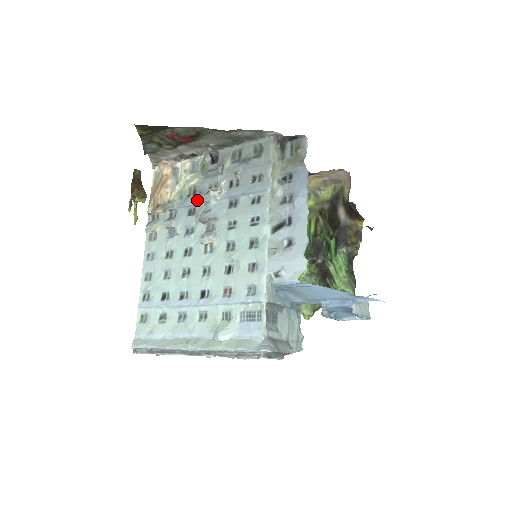
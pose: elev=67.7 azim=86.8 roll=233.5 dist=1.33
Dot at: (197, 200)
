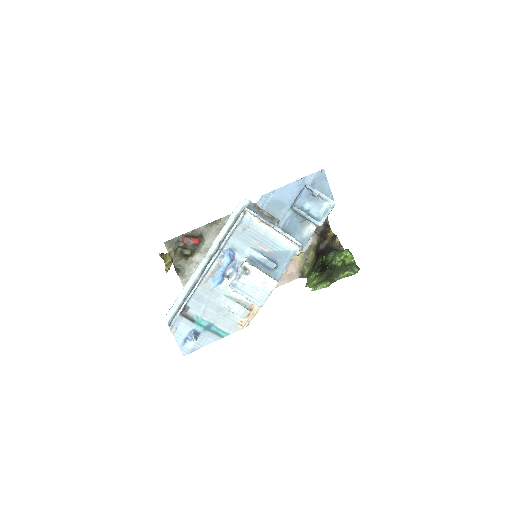
Dot at: occluded
